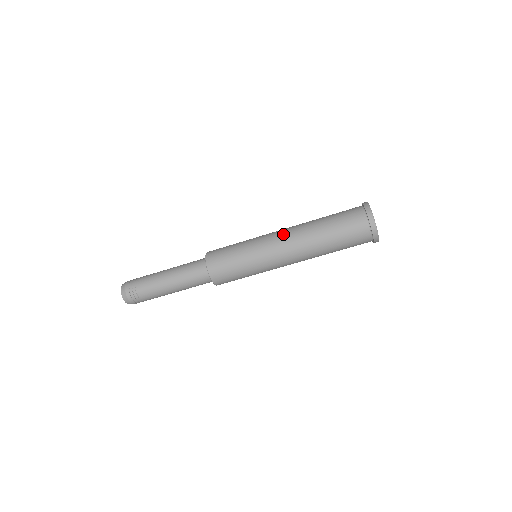
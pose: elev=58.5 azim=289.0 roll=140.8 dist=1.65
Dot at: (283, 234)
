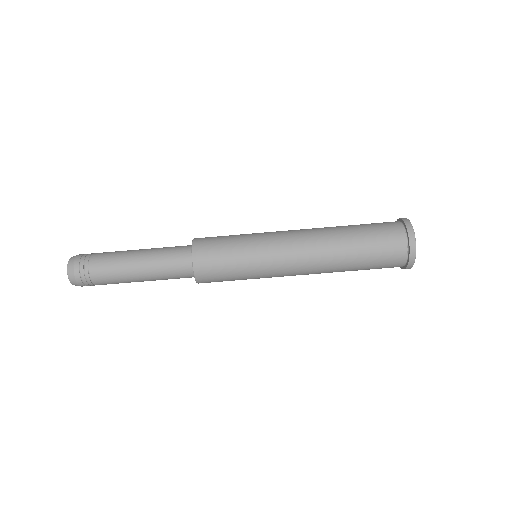
Dot at: occluded
